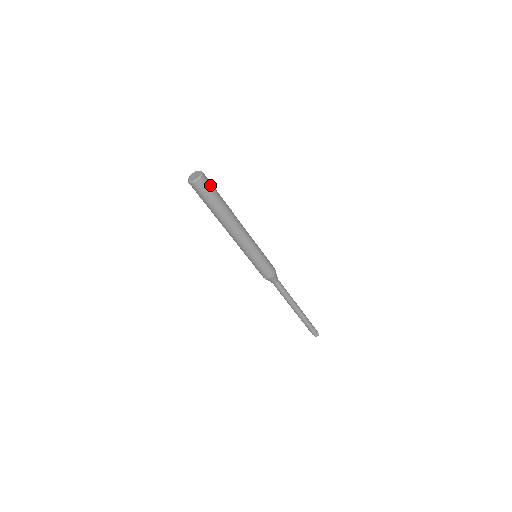
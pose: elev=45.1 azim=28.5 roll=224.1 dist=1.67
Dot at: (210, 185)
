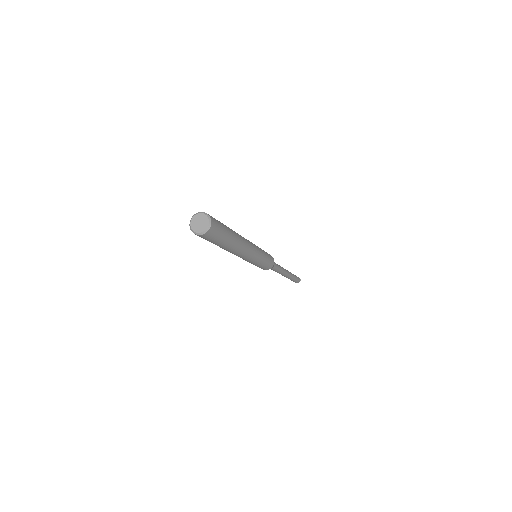
Dot at: (217, 222)
